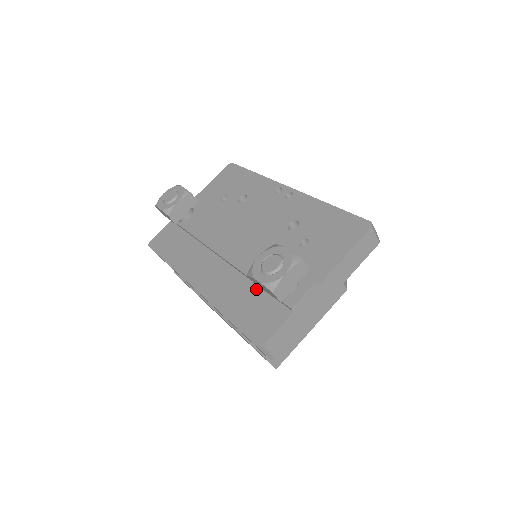
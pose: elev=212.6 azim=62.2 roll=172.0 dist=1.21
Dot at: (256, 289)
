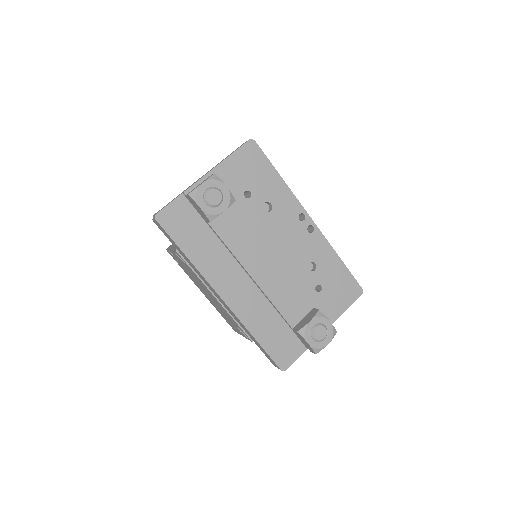
Dot at: (281, 321)
